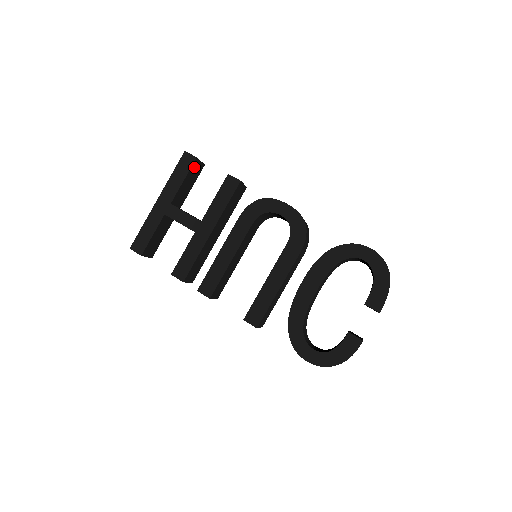
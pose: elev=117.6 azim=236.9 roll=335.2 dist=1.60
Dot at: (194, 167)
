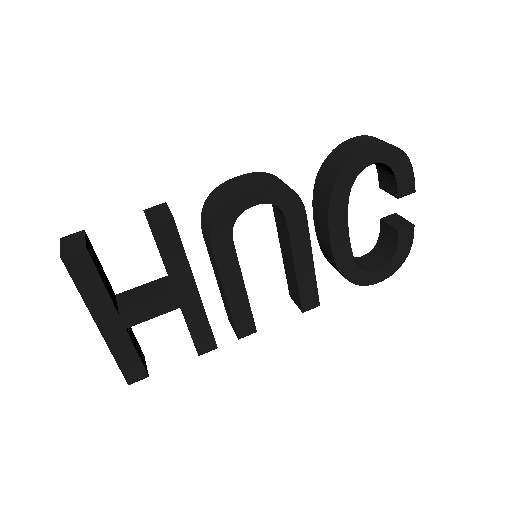
Dot at: (91, 256)
